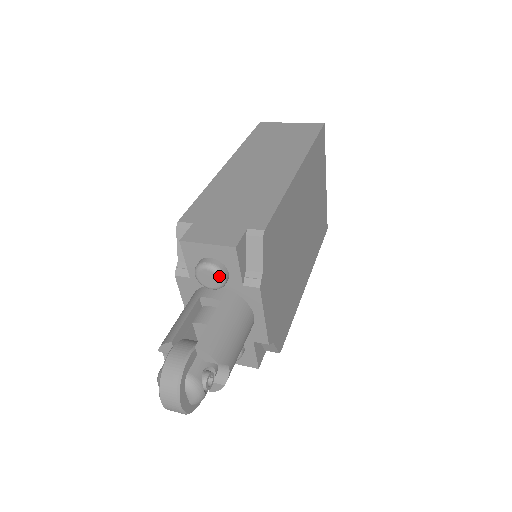
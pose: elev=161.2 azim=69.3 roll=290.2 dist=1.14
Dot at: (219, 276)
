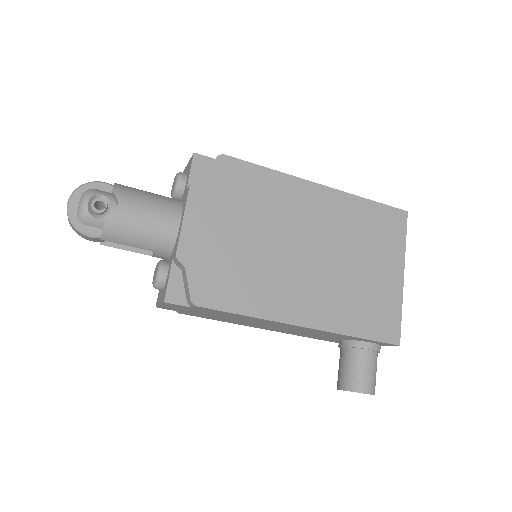
Dot at: (177, 177)
